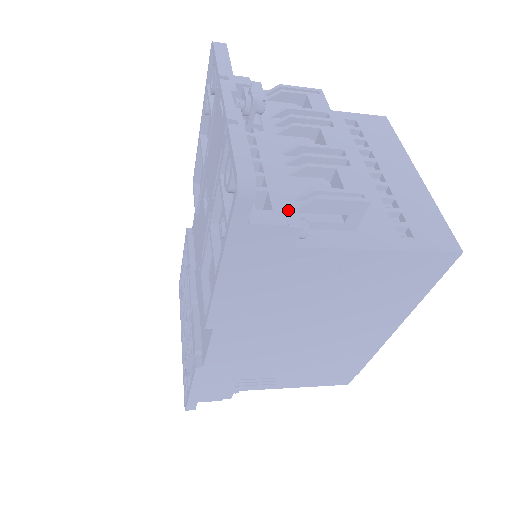
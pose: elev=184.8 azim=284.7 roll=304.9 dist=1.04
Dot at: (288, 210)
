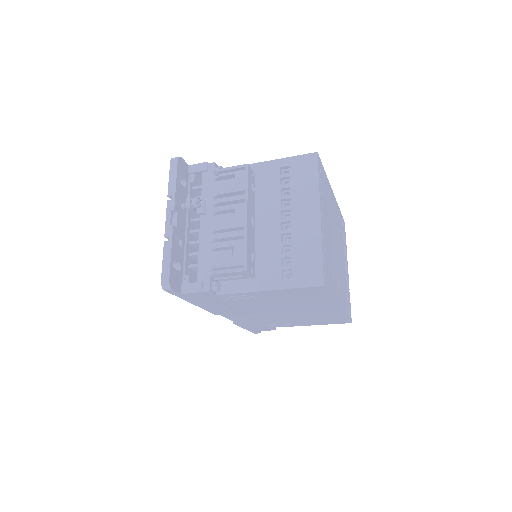
Dot at: (205, 279)
